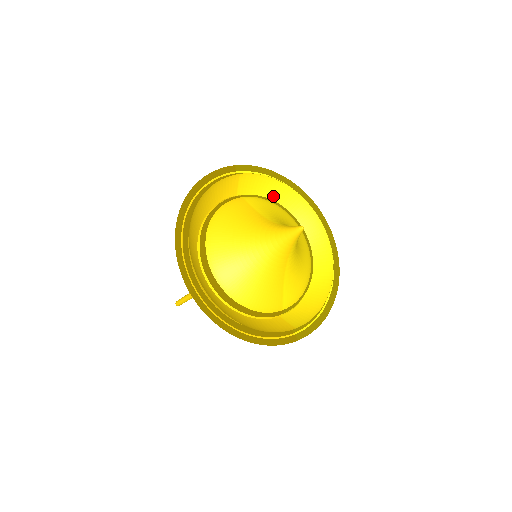
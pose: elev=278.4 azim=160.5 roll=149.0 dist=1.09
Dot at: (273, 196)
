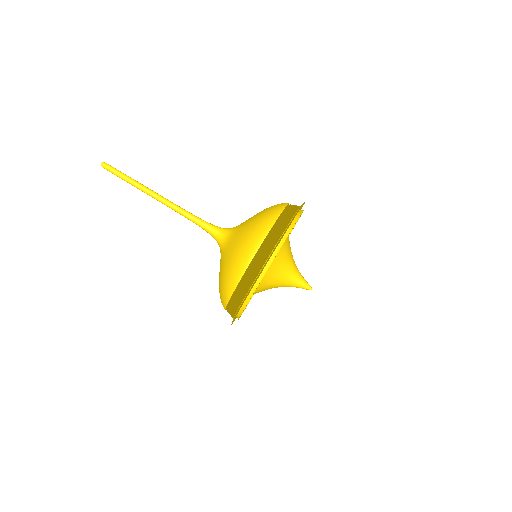
Dot at: occluded
